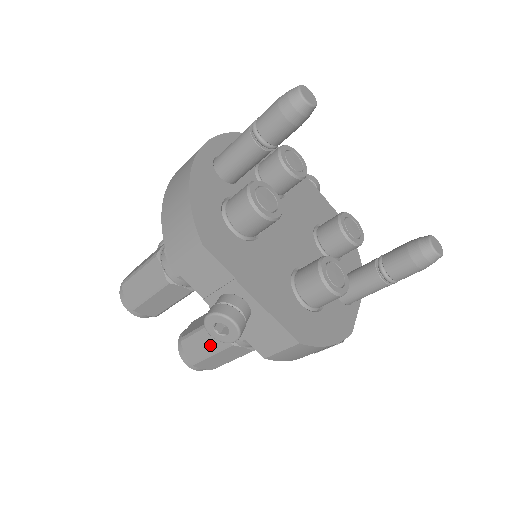
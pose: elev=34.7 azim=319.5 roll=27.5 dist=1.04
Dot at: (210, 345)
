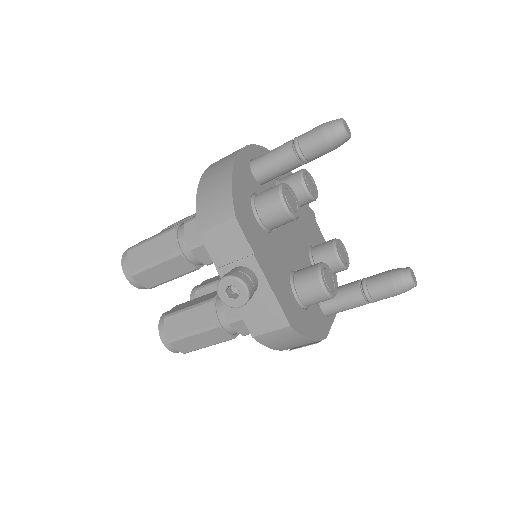
Dot at: (195, 324)
